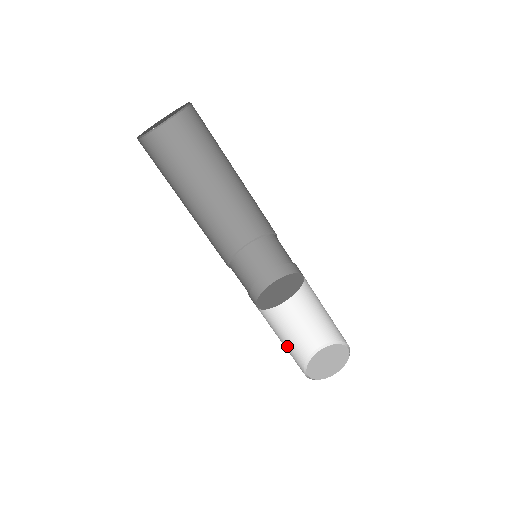
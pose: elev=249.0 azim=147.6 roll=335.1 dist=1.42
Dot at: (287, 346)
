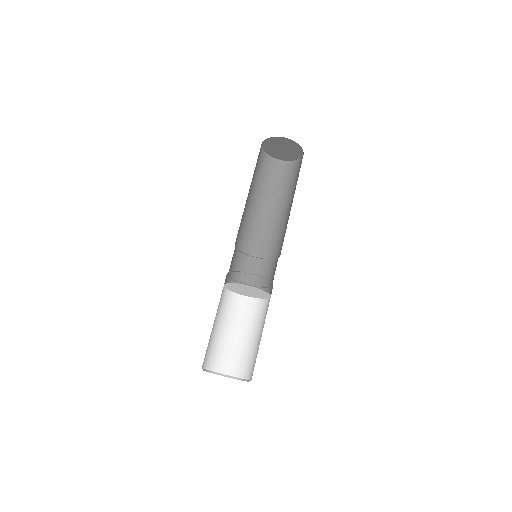
Dot at: occluded
